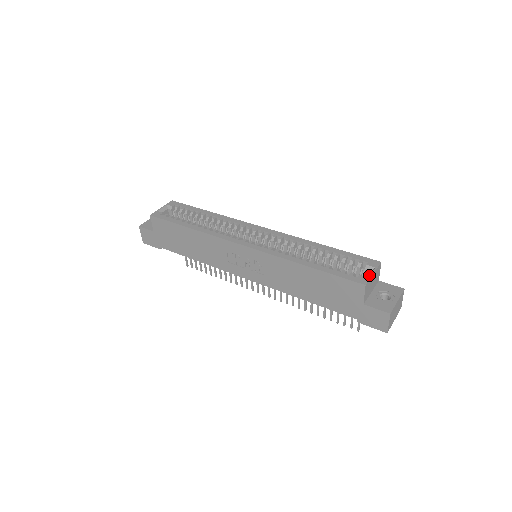
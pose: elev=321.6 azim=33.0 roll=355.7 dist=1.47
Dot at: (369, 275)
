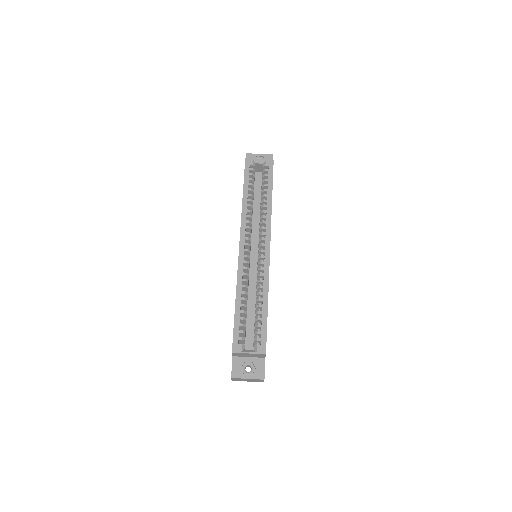
Dot at: (245, 351)
